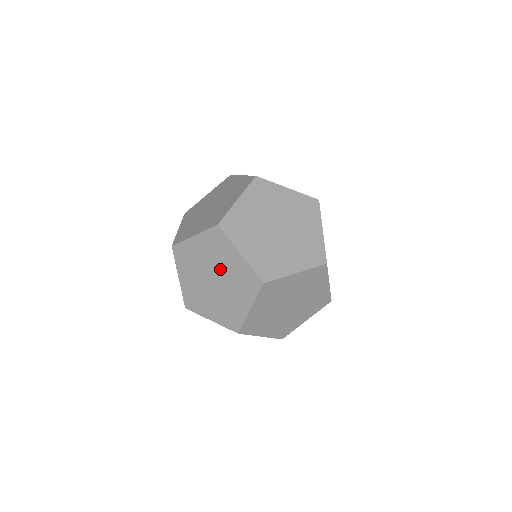
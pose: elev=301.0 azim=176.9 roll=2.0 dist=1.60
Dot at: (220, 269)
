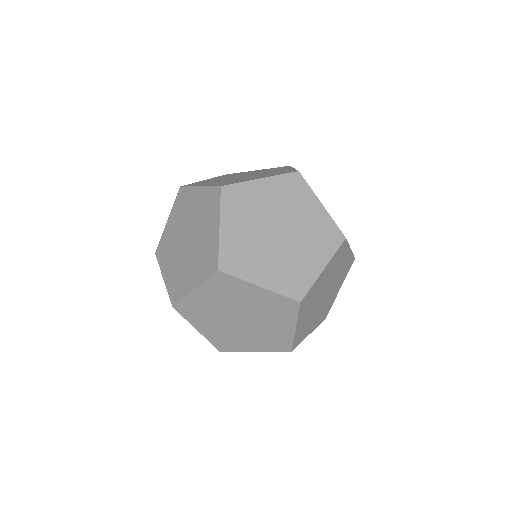
Dot at: occluded
